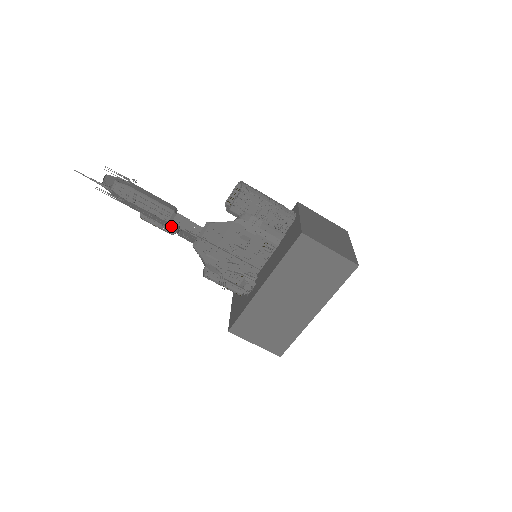
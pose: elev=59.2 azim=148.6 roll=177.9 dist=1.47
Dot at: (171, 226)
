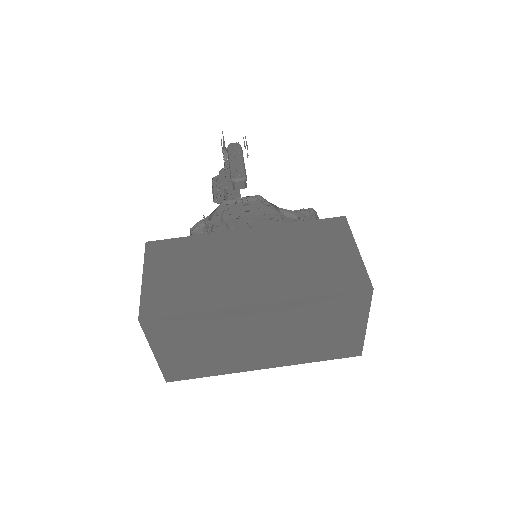
Dot at: occluded
